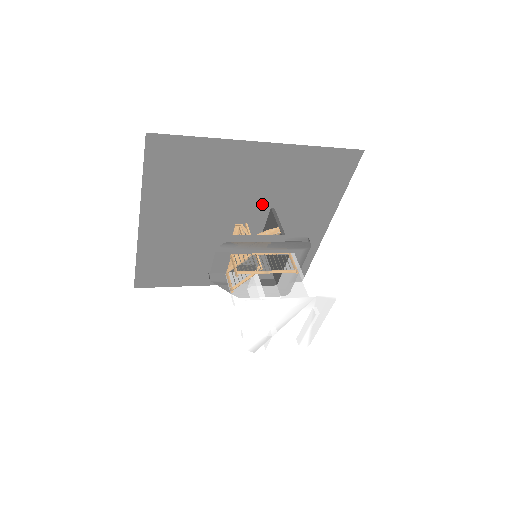
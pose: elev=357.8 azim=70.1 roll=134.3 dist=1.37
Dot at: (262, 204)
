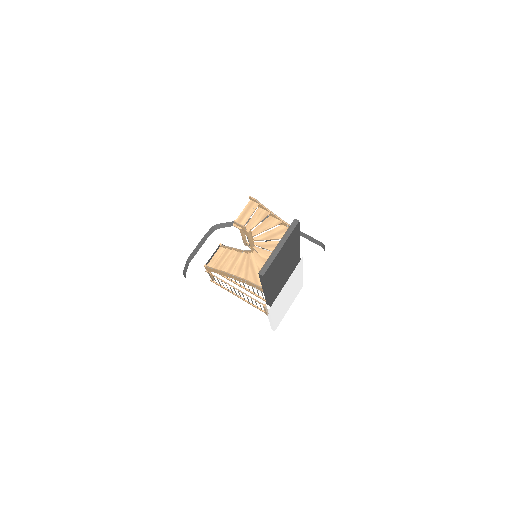
Dot at: occluded
